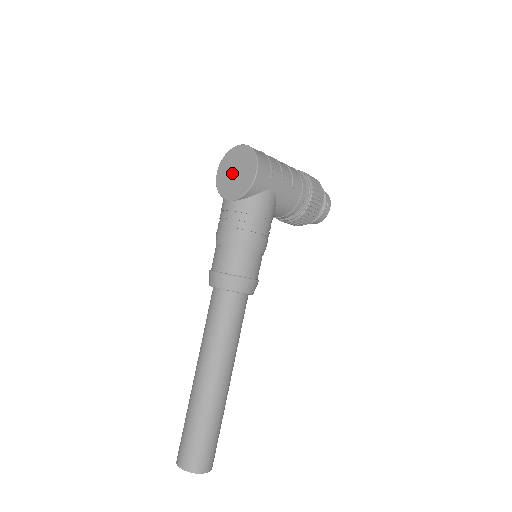
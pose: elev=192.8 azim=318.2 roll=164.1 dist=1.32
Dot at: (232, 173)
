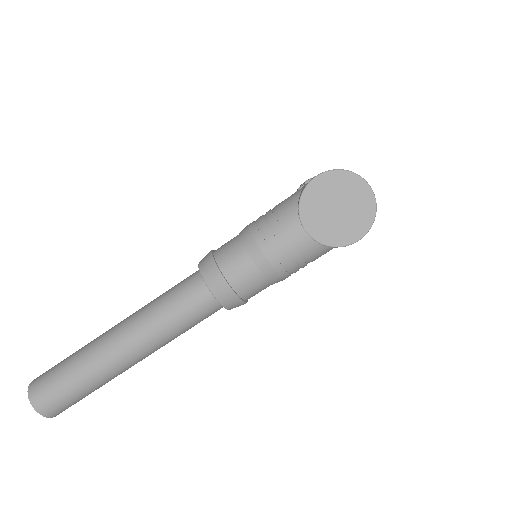
Dot at: (333, 204)
